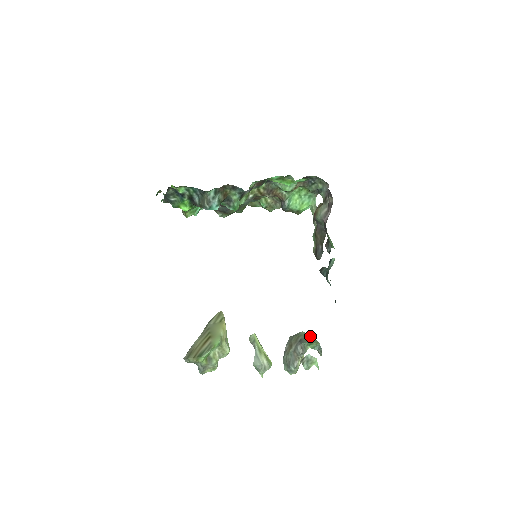
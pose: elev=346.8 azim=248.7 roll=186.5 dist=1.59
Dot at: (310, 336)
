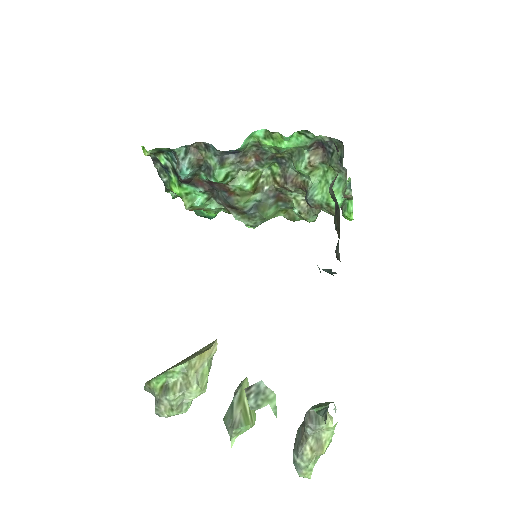
Dot at: (332, 402)
